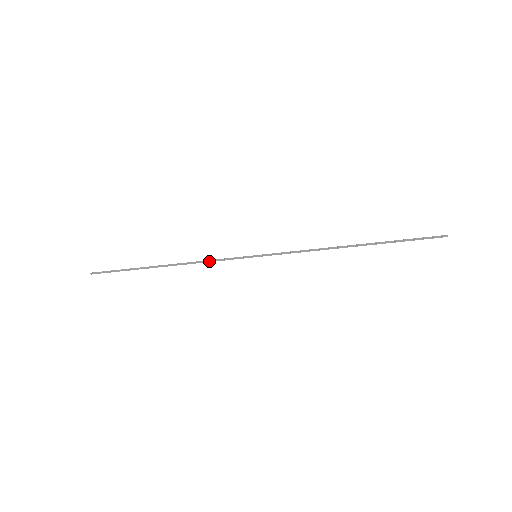
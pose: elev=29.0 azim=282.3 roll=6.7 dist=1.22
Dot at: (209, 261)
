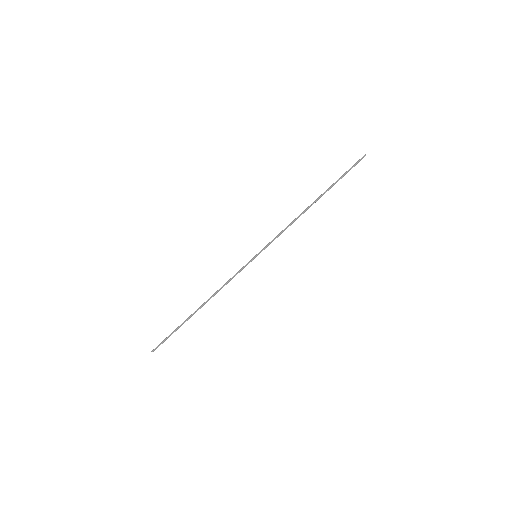
Dot at: (227, 283)
